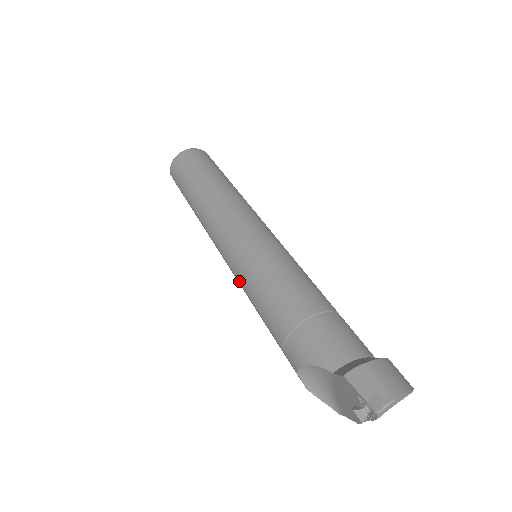
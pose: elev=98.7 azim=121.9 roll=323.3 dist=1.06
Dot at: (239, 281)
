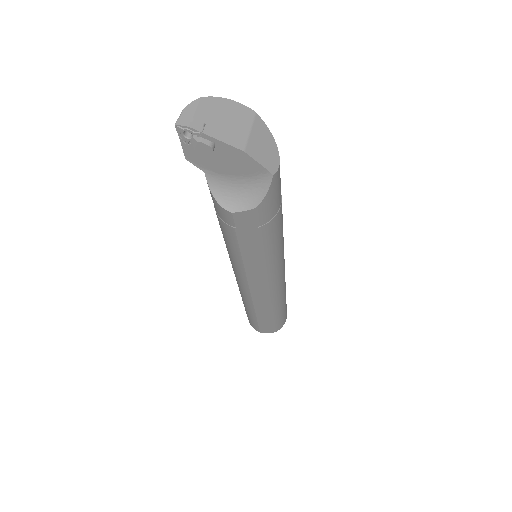
Dot at: (243, 270)
